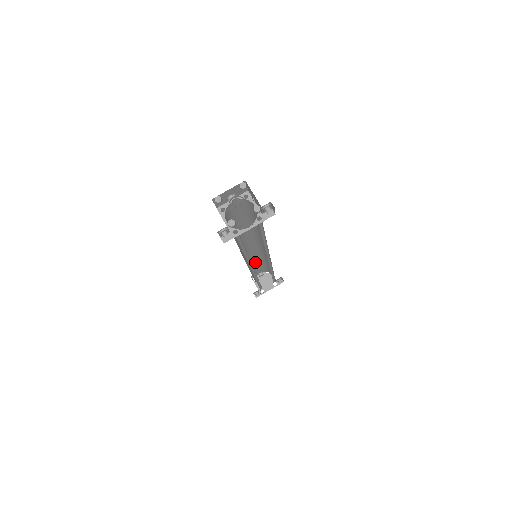
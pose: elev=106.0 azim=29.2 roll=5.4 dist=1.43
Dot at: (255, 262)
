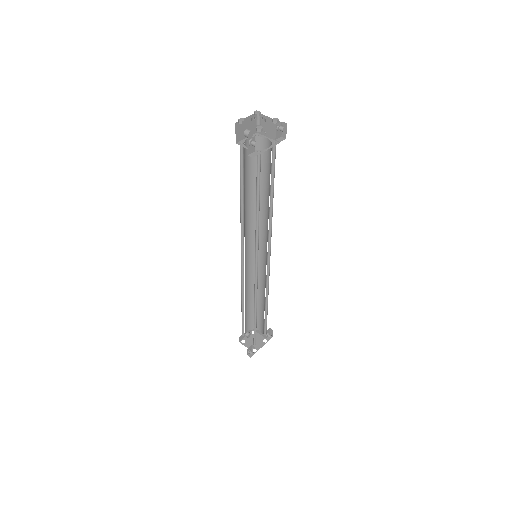
Dot at: (246, 298)
